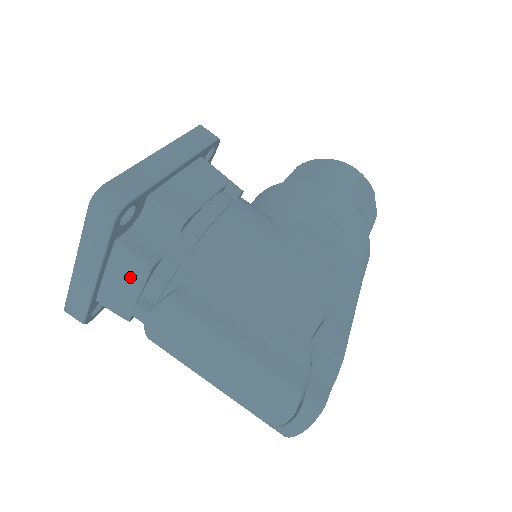
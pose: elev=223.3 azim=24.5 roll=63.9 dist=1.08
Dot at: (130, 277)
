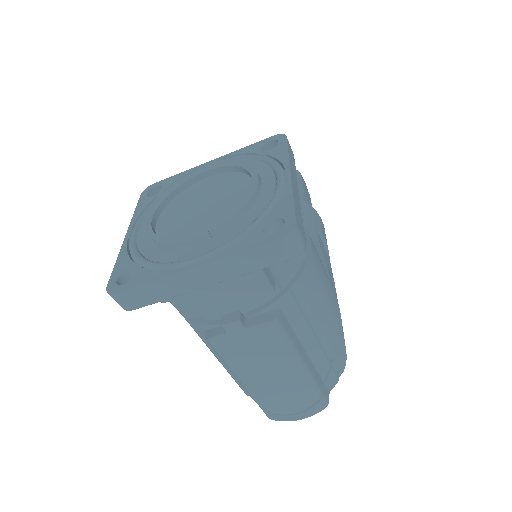
Dot at: (239, 292)
